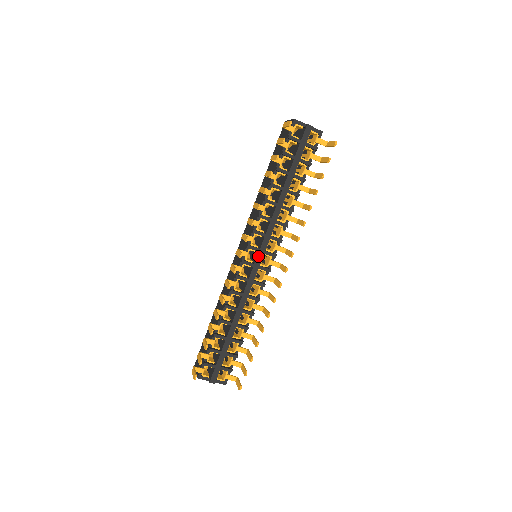
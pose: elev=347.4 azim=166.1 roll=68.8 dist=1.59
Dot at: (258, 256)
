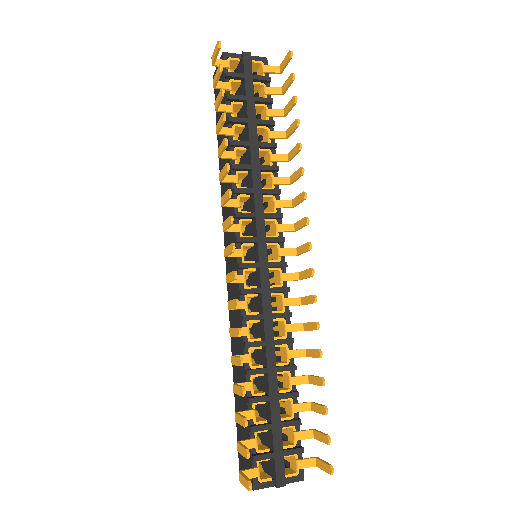
Dot at: (259, 249)
